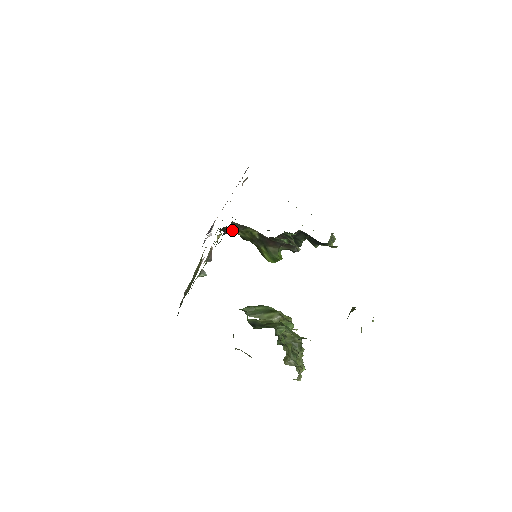
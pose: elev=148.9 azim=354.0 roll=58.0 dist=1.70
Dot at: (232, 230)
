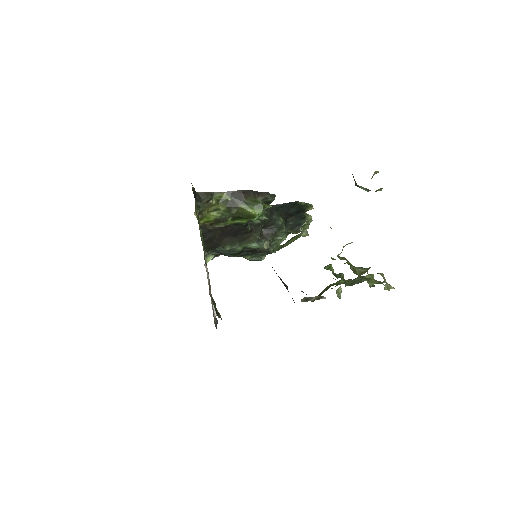
Dot at: (212, 233)
